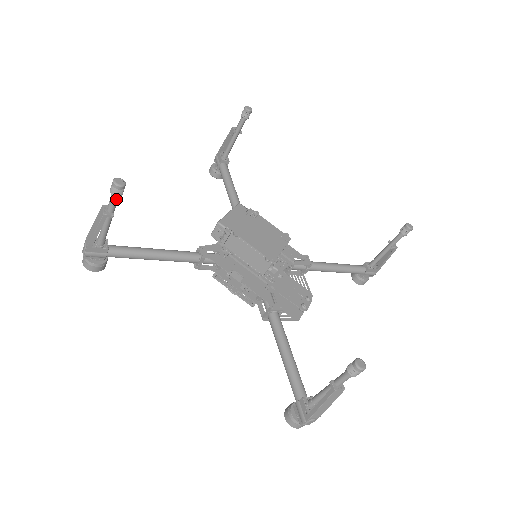
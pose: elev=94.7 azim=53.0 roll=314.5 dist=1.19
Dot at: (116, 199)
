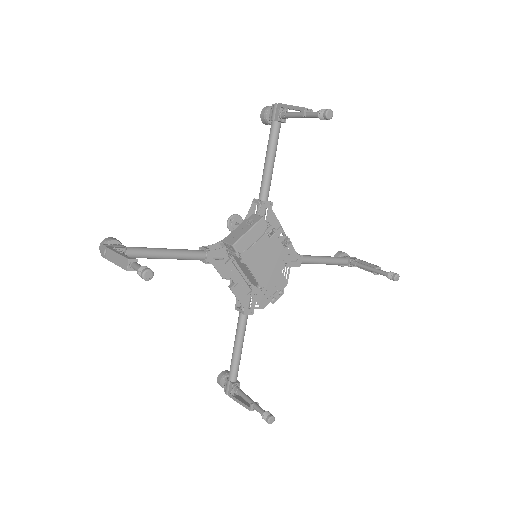
Dot at: occluded
